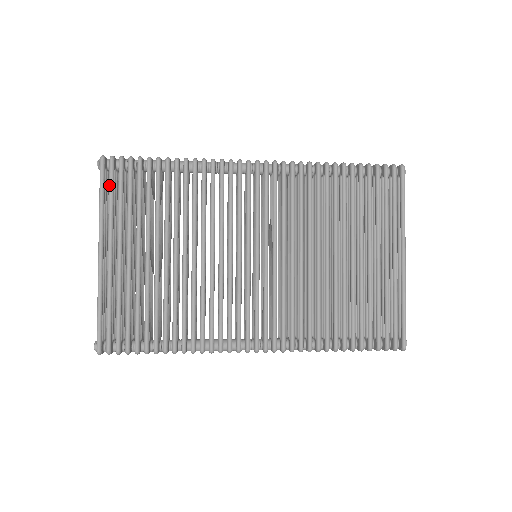
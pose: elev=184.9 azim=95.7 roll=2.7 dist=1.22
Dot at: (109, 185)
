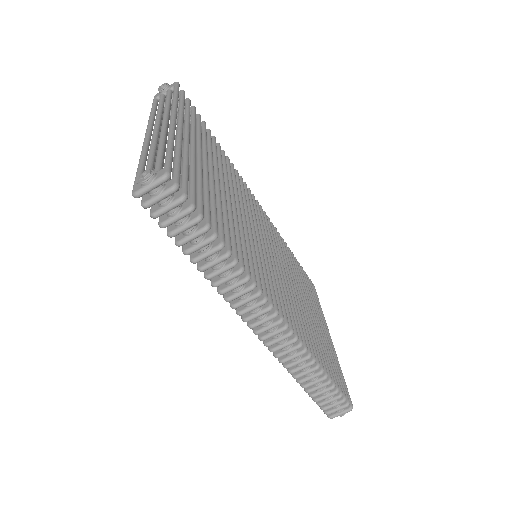
Dot at: (182, 99)
